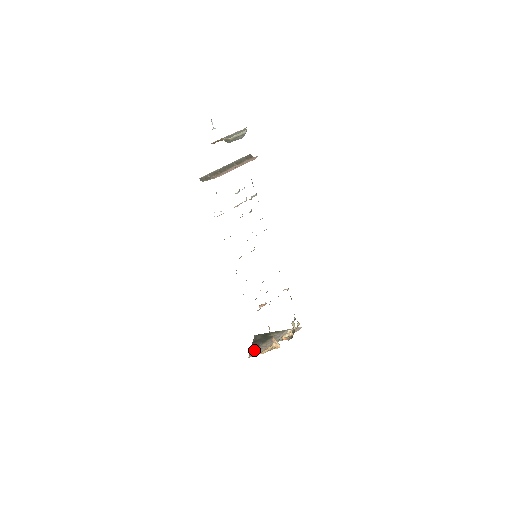
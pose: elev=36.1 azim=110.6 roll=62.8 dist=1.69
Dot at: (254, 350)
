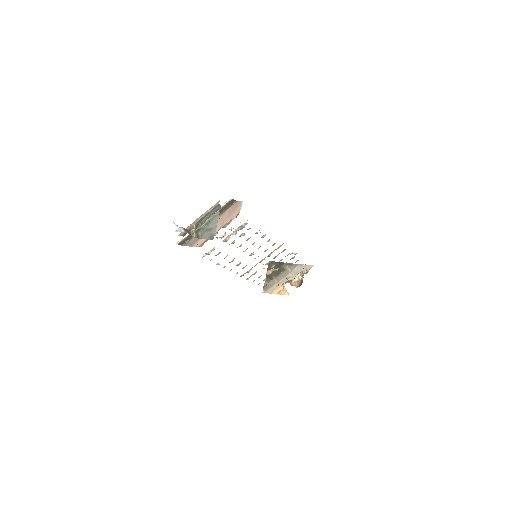
Dot at: (268, 284)
